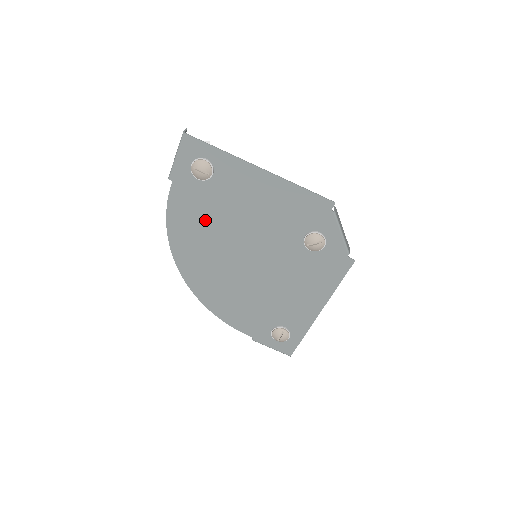
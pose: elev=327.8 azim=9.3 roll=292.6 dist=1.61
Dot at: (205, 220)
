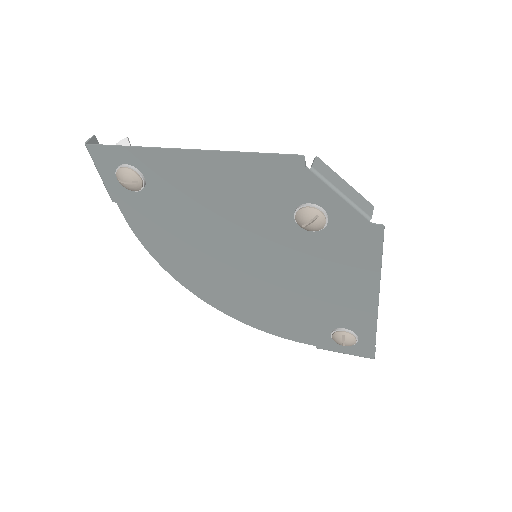
Dot at: (176, 233)
